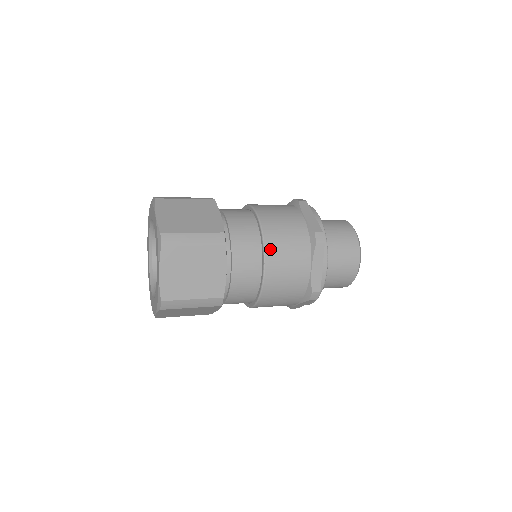
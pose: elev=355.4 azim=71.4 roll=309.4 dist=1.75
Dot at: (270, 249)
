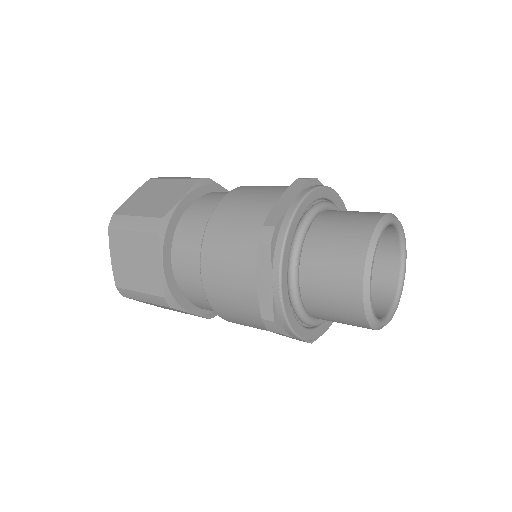
Dot at: (208, 245)
